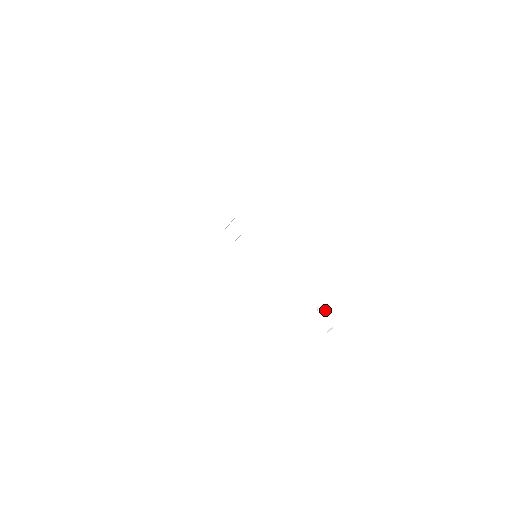
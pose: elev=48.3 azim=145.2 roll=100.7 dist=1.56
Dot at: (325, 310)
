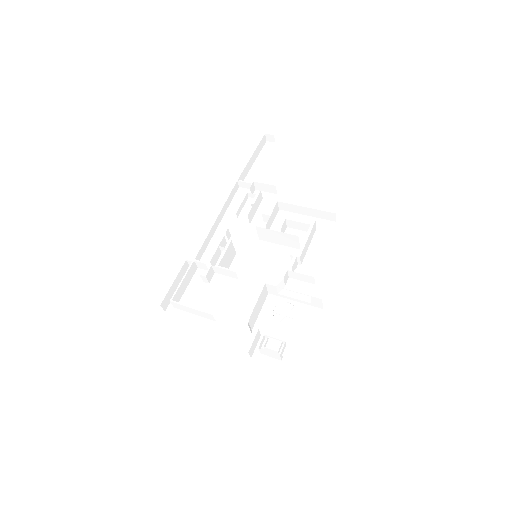
Dot at: occluded
